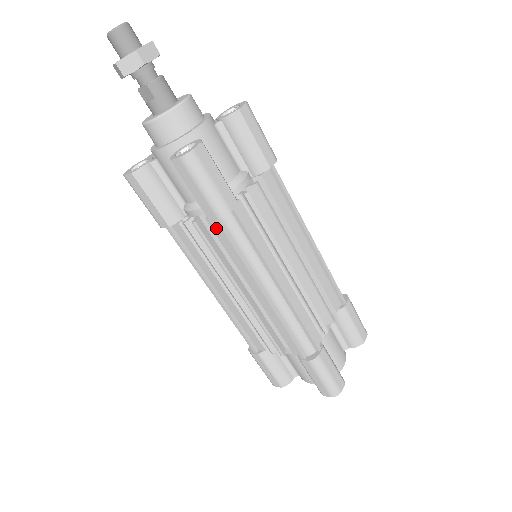
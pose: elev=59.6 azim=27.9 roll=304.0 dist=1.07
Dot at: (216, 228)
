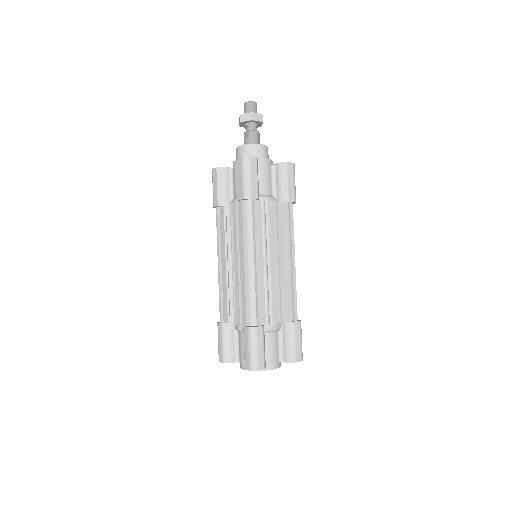
Dot at: (240, 209)
